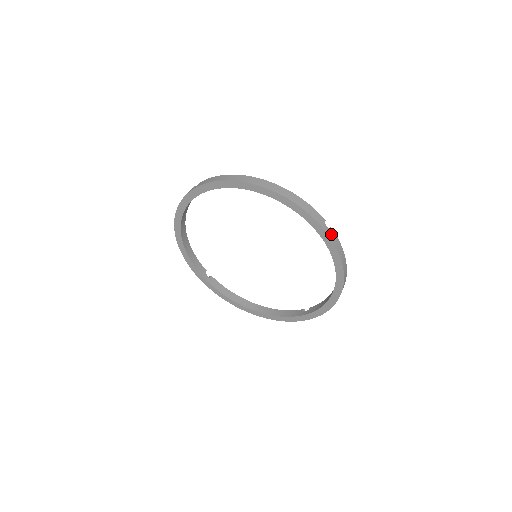
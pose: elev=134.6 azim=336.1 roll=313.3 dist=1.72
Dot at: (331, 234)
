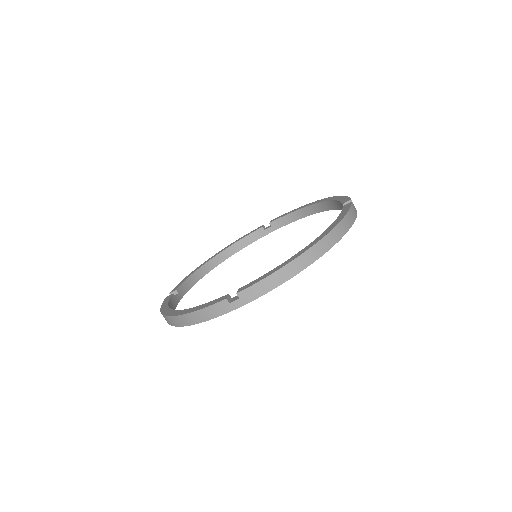
Dot at: (245, 298)
